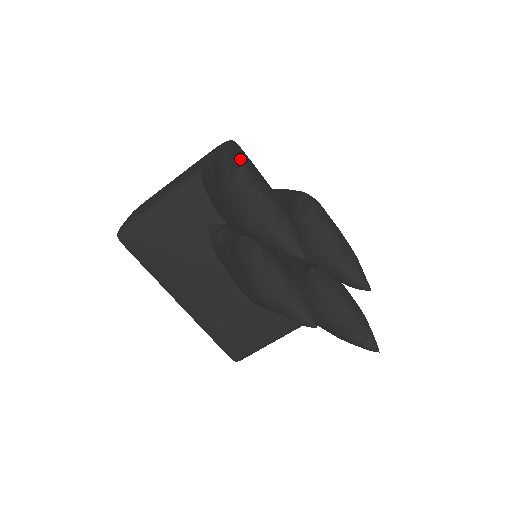
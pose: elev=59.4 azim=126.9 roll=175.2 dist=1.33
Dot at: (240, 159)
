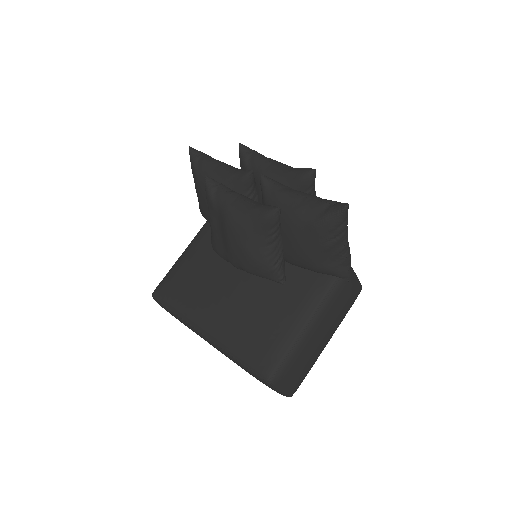
Dot at: (203, 153)
